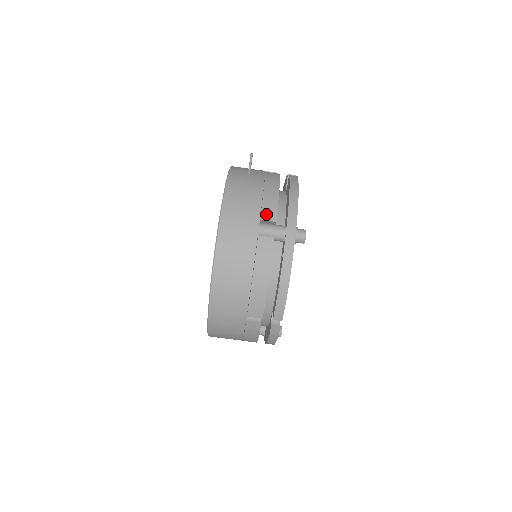
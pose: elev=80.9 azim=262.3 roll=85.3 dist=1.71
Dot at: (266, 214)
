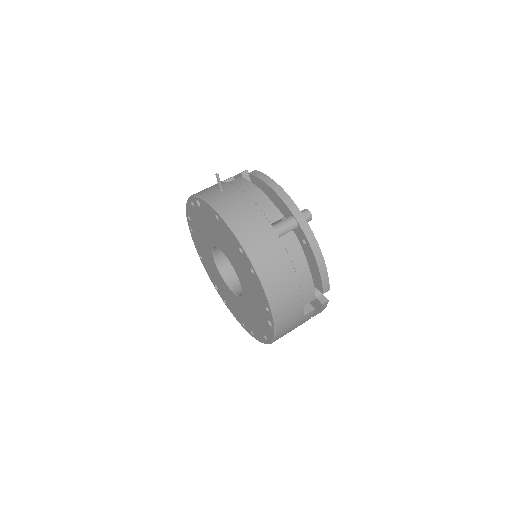
Dot at: (272, 216)
